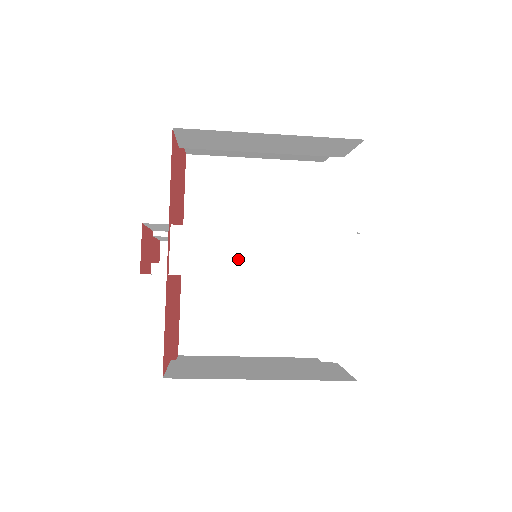
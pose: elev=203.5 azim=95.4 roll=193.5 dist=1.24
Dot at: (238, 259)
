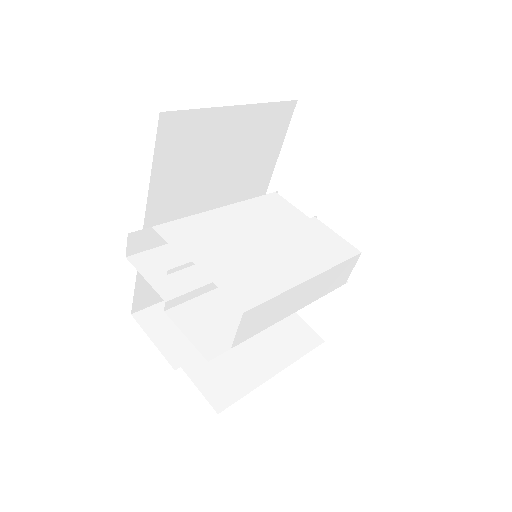
Dot at: (284, 310)
